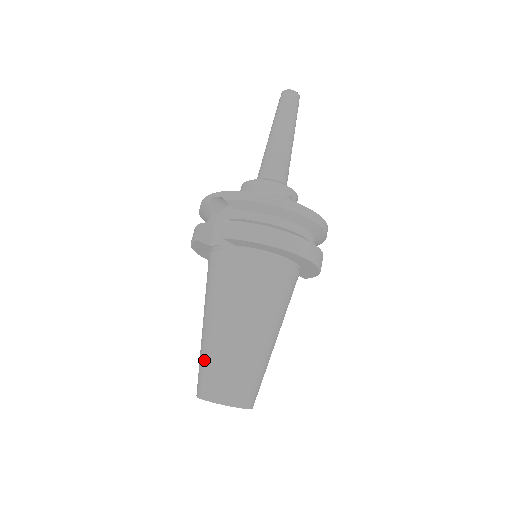
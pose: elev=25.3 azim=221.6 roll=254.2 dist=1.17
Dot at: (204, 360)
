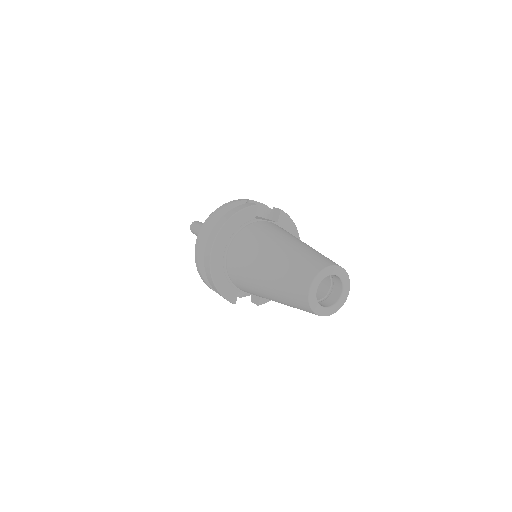
Dot at: (313, 252)
